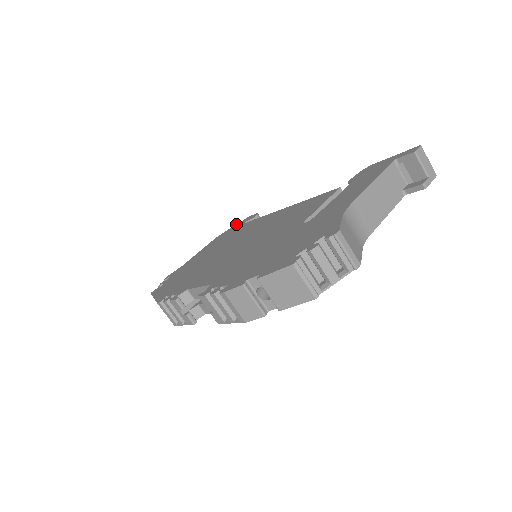
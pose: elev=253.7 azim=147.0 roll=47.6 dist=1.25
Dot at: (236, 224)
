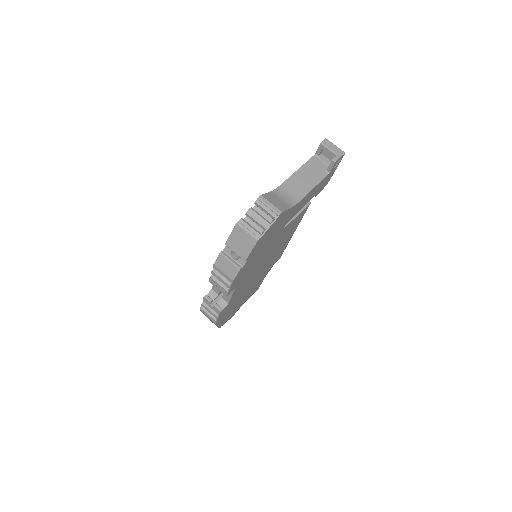
Dot at: occluded
